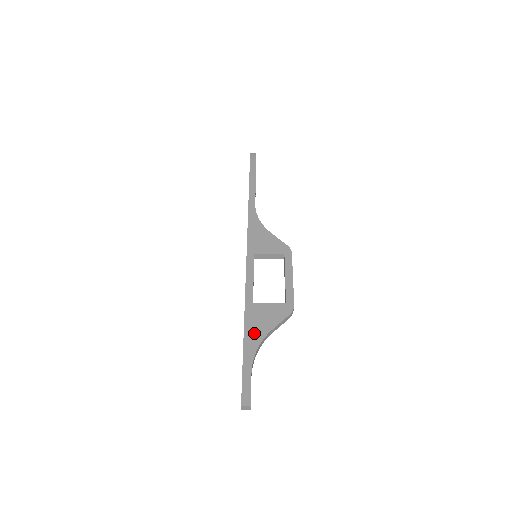
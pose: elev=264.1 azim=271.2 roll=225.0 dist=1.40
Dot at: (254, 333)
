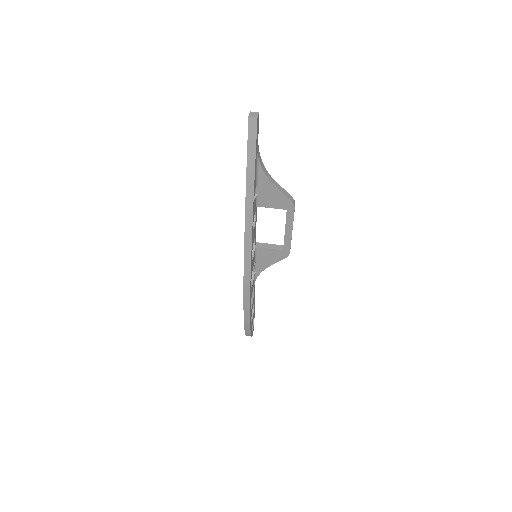
Dot at: occluded
